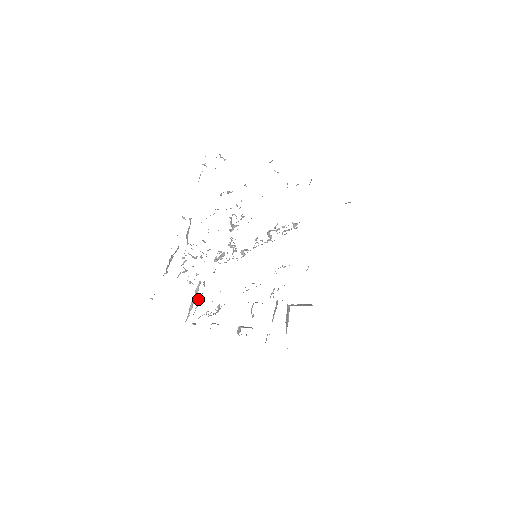
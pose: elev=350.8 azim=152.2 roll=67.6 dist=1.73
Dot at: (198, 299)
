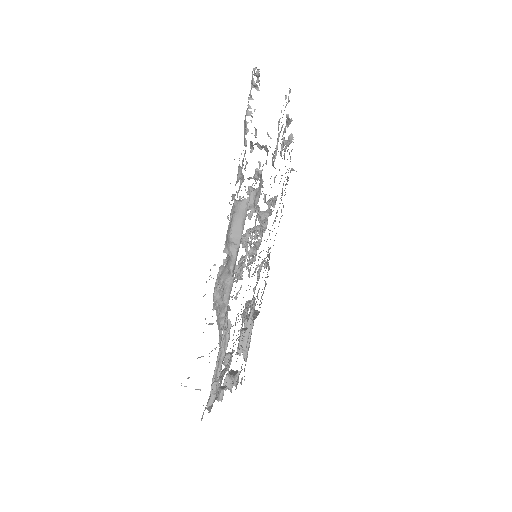
Dot at: (222, 355)
